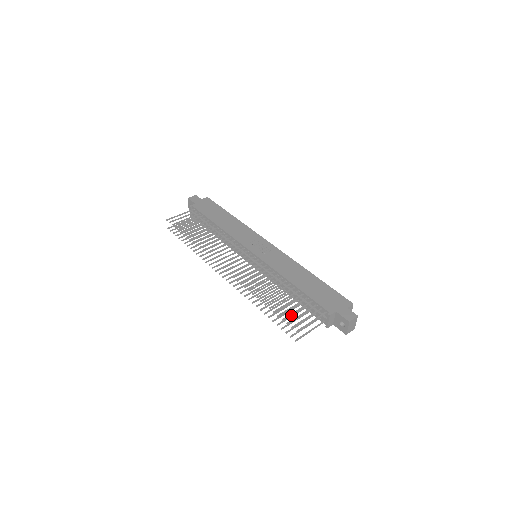
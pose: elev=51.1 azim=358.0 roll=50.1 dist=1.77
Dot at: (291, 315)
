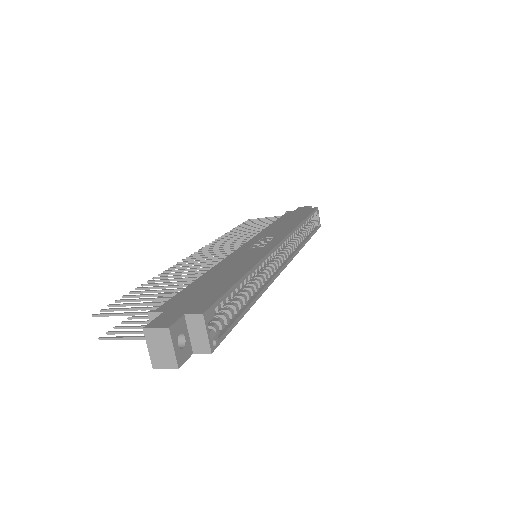
Dot at: occluded
